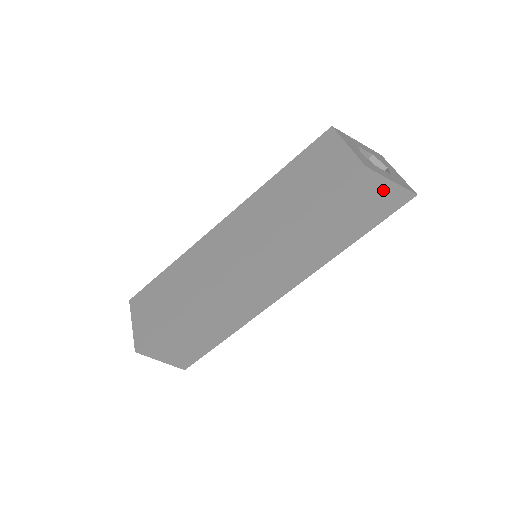
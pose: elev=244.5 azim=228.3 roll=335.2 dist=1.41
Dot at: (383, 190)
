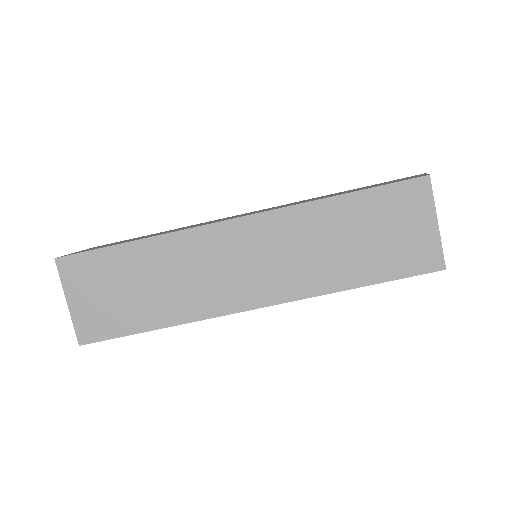
Dot at: occluded
